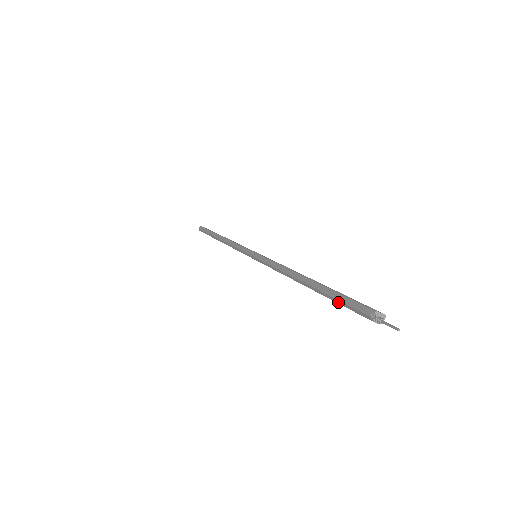
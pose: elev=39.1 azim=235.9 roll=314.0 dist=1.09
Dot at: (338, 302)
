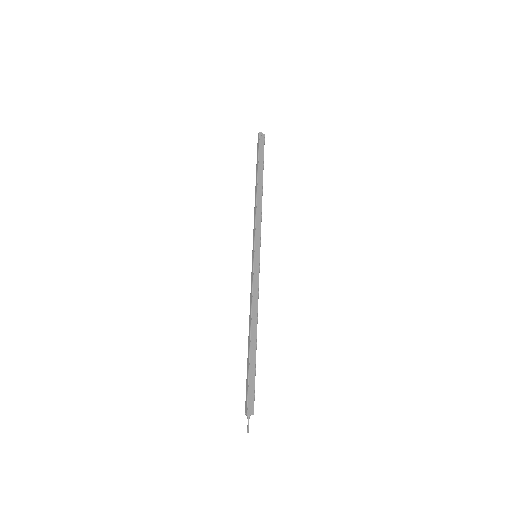
Dot at: (247, 380)
